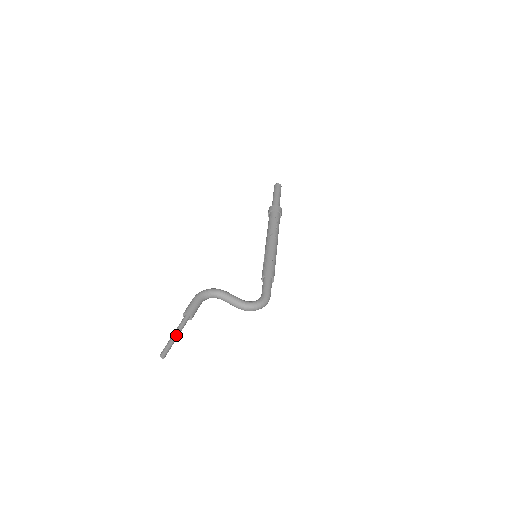
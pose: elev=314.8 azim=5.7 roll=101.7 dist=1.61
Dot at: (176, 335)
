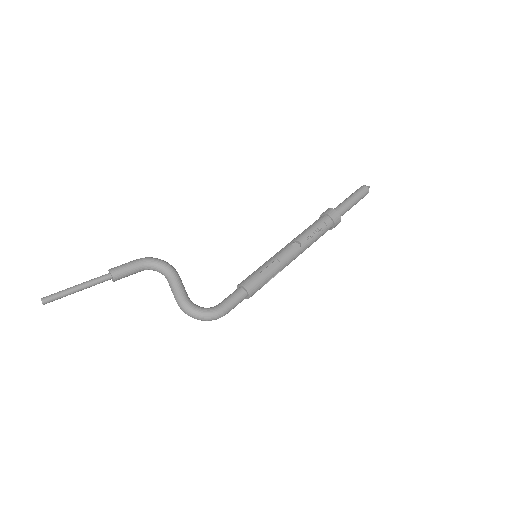
Dot at: (77, 288)
